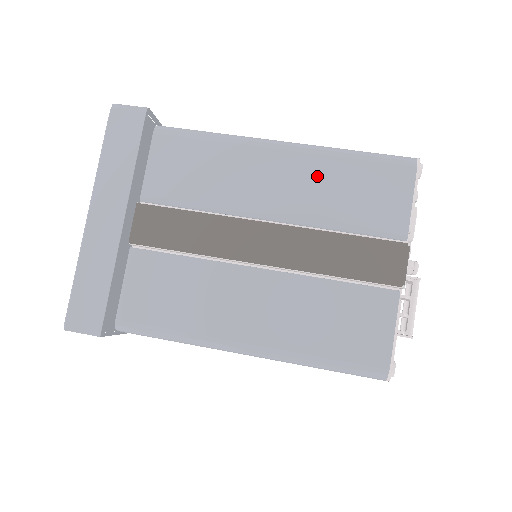
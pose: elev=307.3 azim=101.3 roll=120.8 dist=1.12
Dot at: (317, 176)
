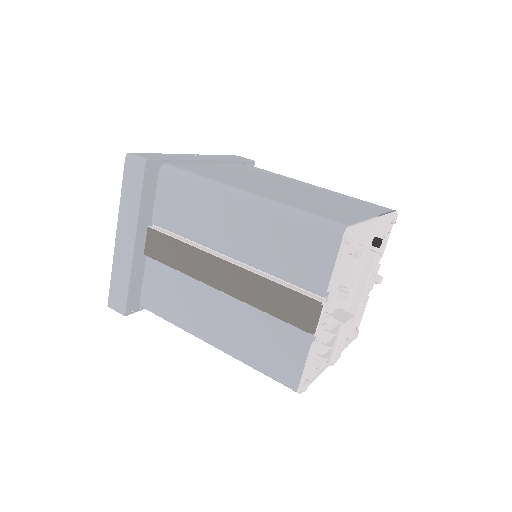
Dot at: (264, 230)
